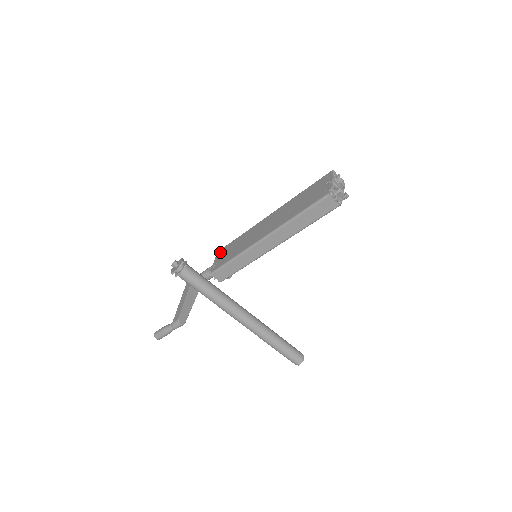
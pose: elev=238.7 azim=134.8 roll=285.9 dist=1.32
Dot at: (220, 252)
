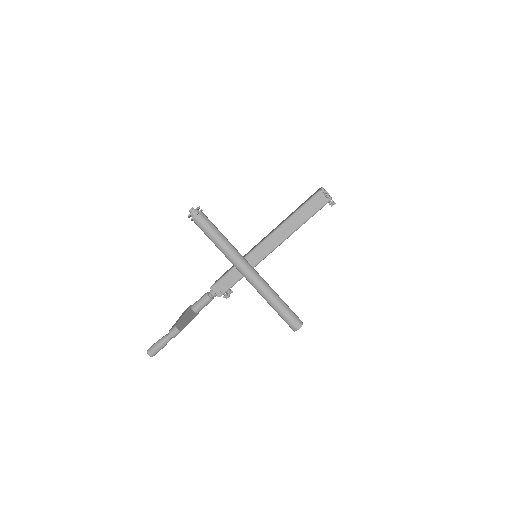
Dot at: occluded
